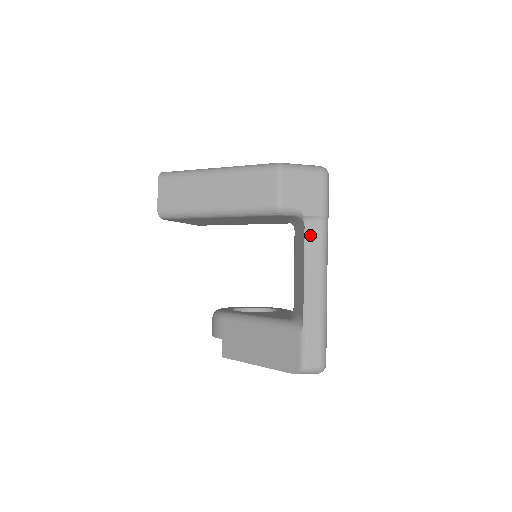
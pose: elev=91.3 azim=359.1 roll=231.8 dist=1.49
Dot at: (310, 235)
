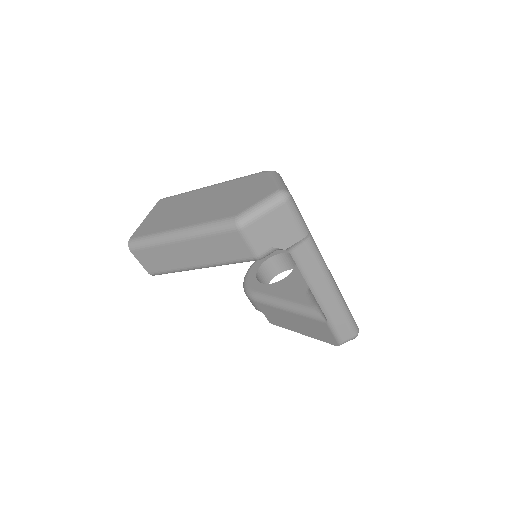
Dot at: (299, 258)
